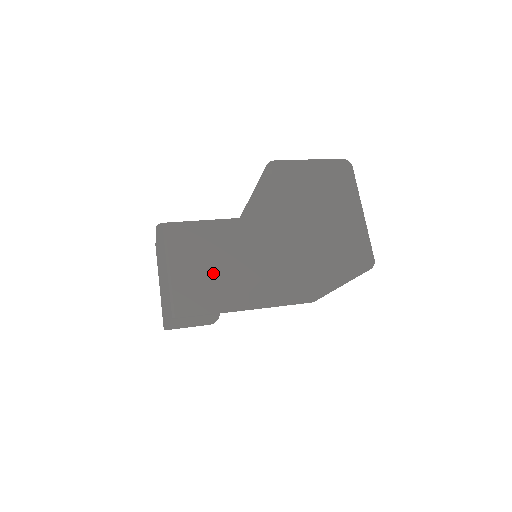
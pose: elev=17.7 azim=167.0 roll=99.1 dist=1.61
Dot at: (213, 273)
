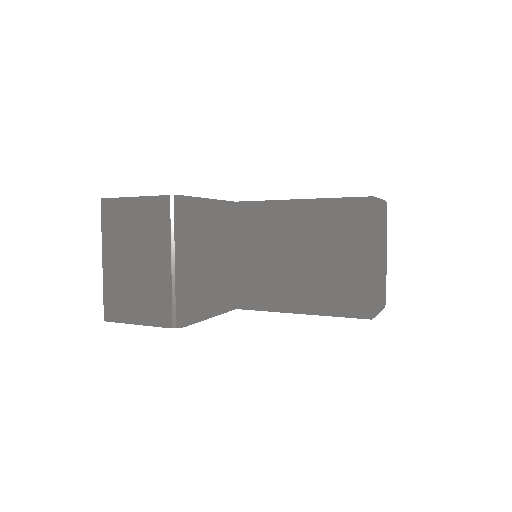
Dot at: (213, 268)
